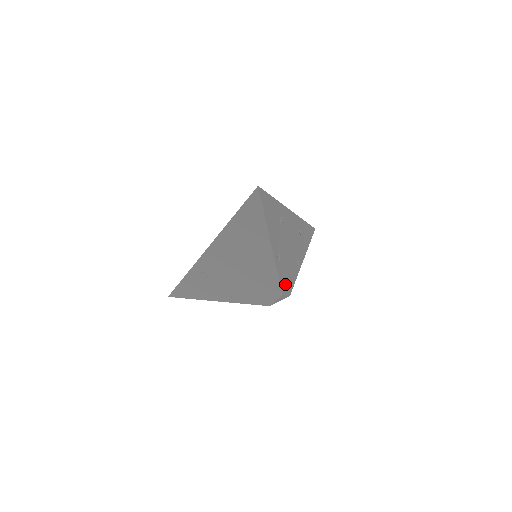
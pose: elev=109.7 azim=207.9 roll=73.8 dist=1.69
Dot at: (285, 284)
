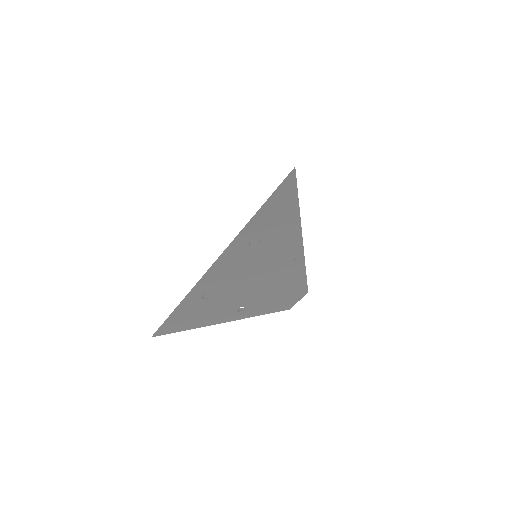
Dot at: occluded
